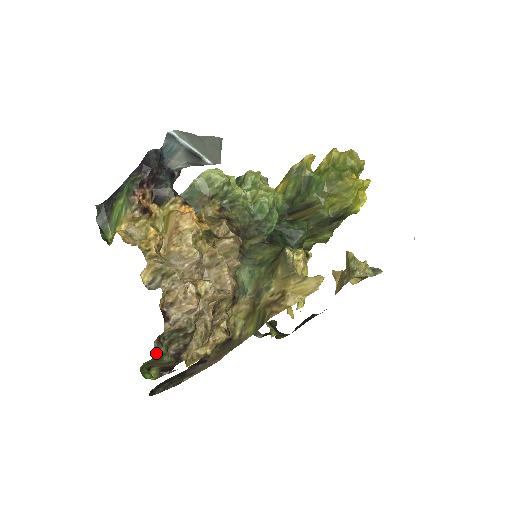
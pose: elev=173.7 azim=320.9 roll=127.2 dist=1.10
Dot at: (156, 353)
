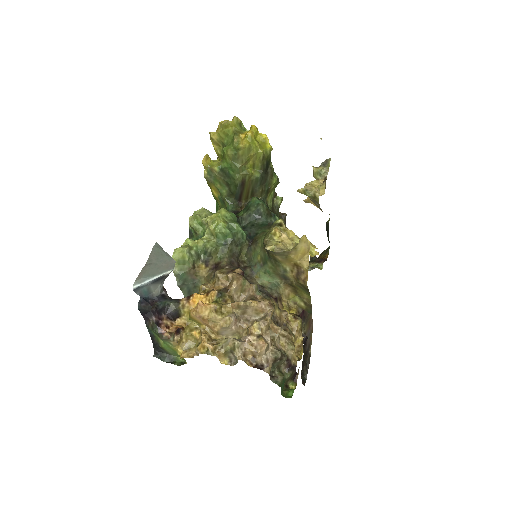
Dot at: (279, 384)
